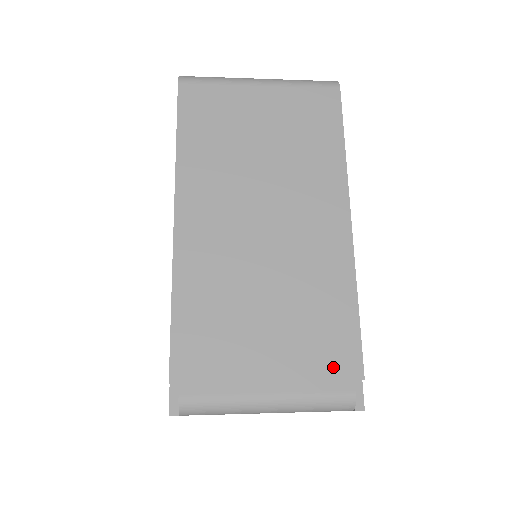
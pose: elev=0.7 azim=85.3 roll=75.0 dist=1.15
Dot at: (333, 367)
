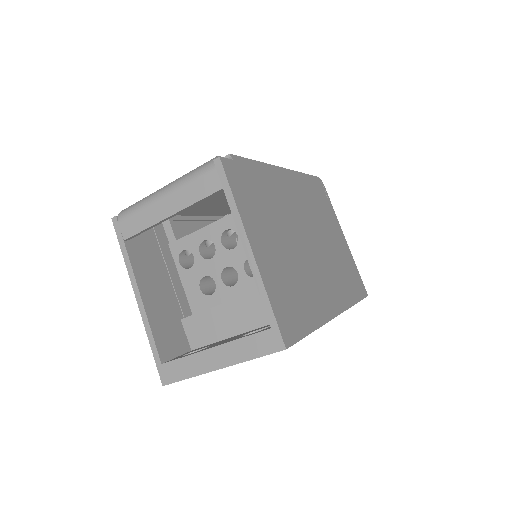
Dot at: occluded
